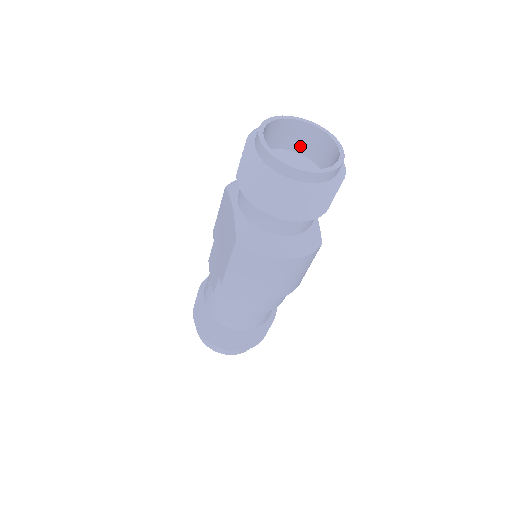
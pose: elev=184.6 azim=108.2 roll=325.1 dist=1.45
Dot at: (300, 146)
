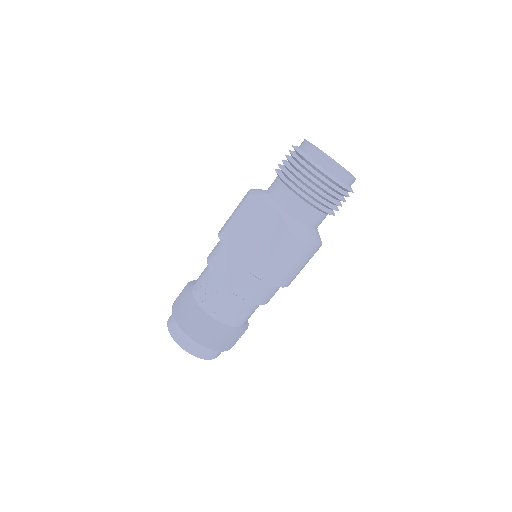
Dot at: occluded
